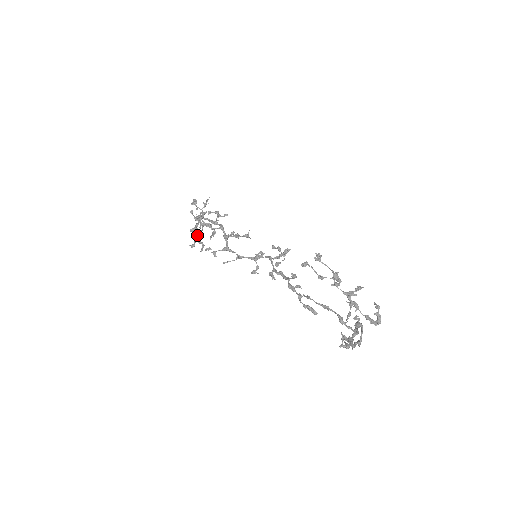
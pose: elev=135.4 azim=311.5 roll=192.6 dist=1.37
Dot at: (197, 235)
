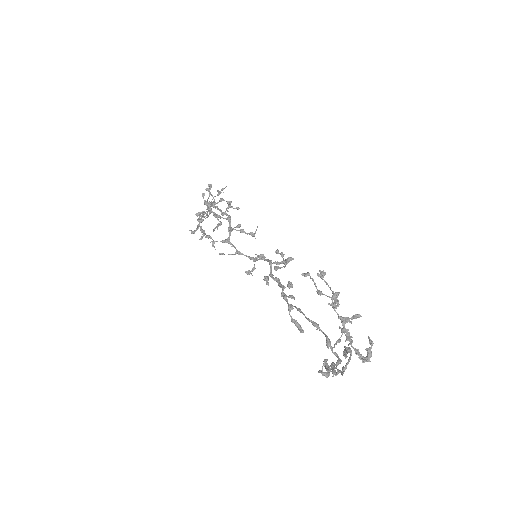
Dot at: (201, 220)
